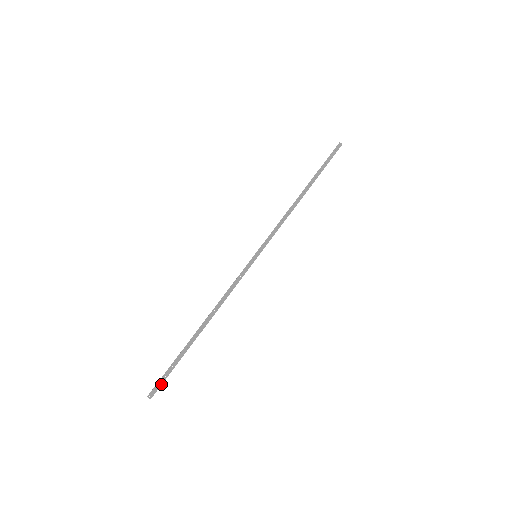
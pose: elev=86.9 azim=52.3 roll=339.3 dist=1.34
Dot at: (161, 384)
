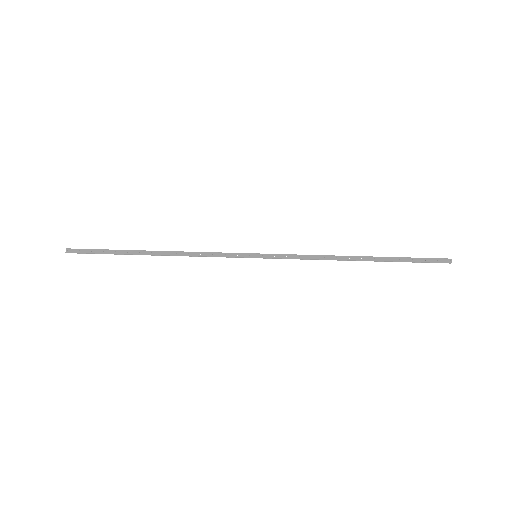
Dot at: (83, 252)
